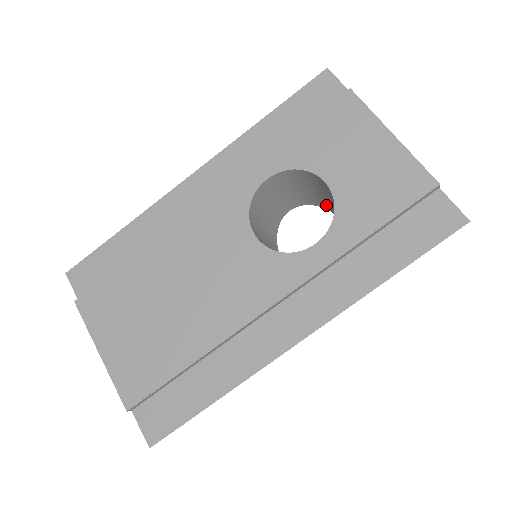
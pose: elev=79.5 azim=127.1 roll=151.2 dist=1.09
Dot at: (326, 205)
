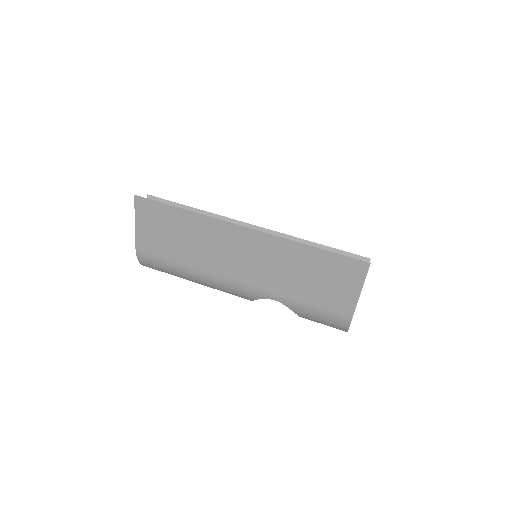
Dot at: occluded
